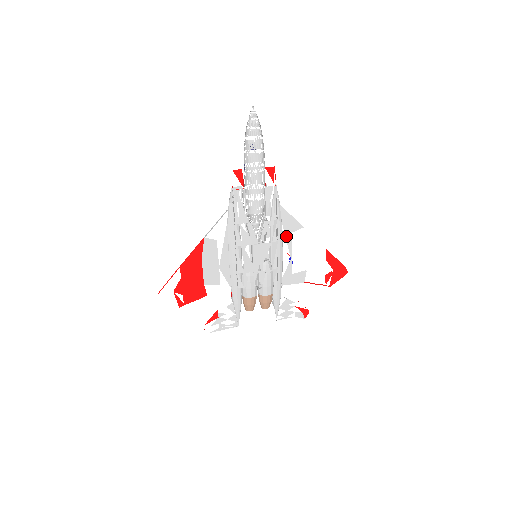
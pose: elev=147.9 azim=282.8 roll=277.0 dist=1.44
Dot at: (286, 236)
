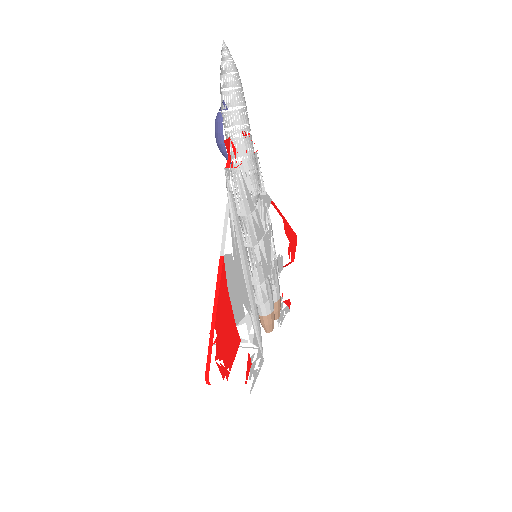
Dot at: occluded
